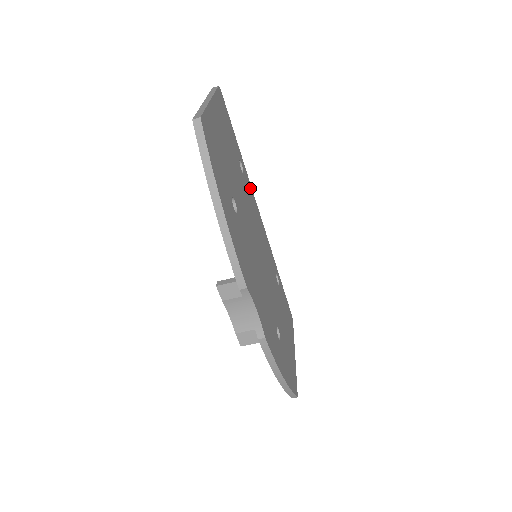
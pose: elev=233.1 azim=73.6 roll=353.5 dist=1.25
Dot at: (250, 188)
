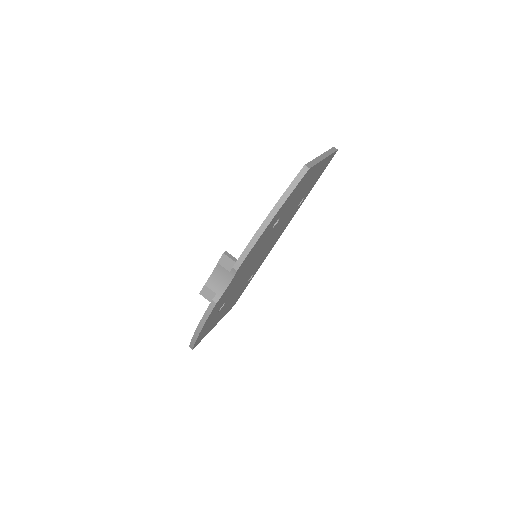
Dot at: occluded
